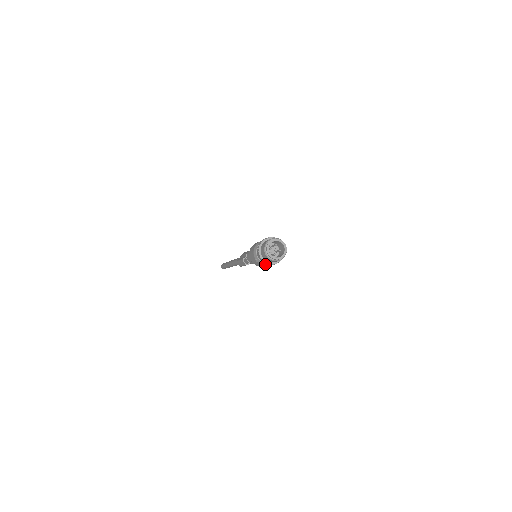
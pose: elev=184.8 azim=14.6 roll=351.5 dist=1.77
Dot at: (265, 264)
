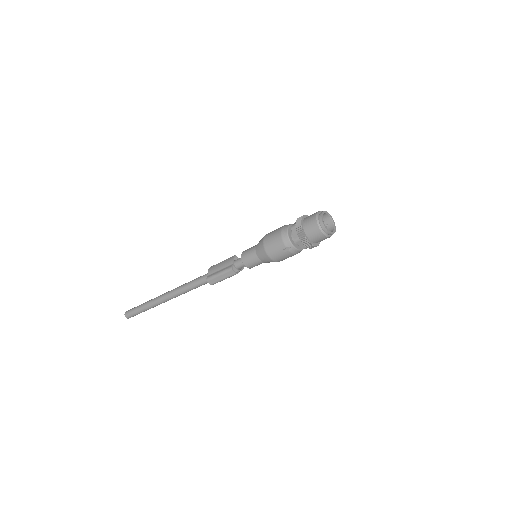
Dot at: (297, 252)
